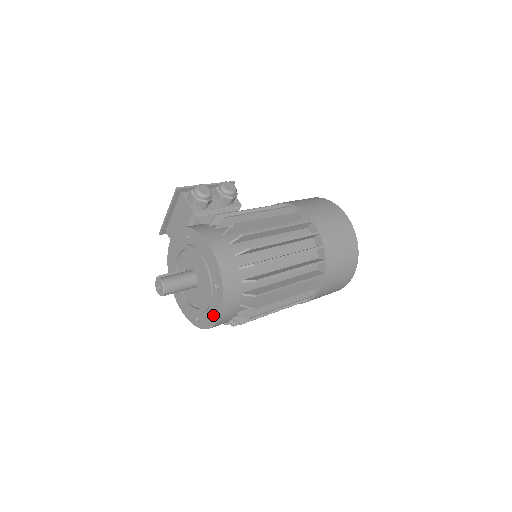
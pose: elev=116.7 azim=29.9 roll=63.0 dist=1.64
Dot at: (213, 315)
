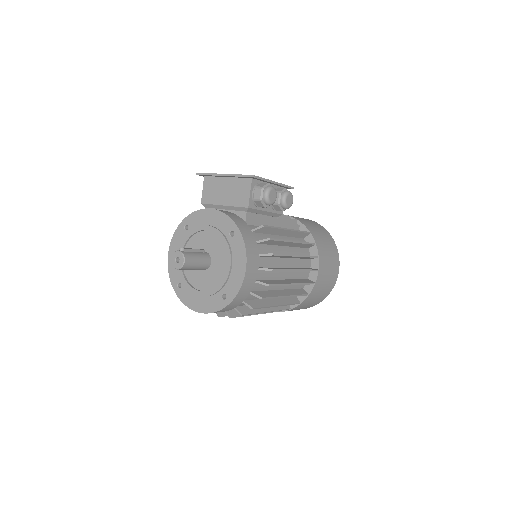
Dot at: (199, 304)
